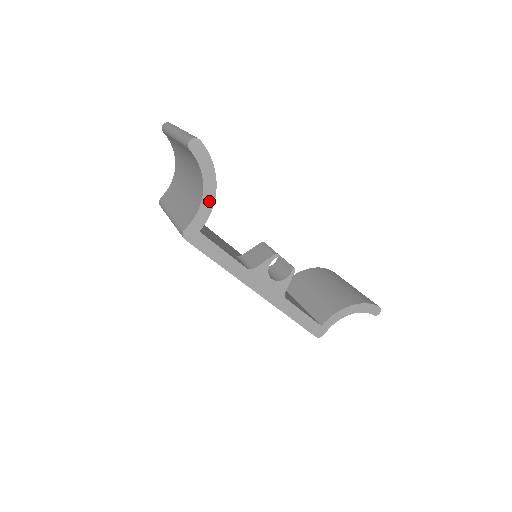
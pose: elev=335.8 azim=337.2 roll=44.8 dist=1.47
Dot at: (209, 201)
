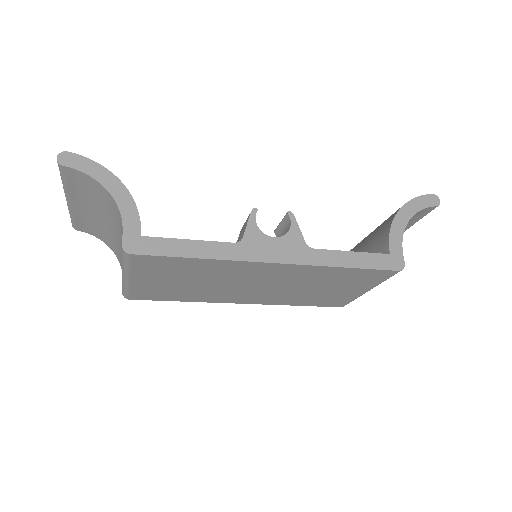
Dot at: (126, 200)
